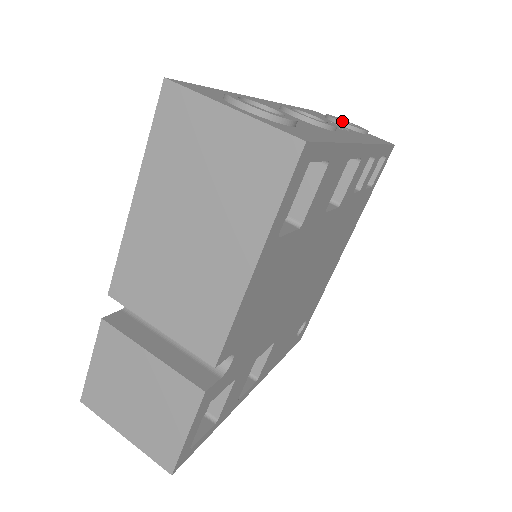
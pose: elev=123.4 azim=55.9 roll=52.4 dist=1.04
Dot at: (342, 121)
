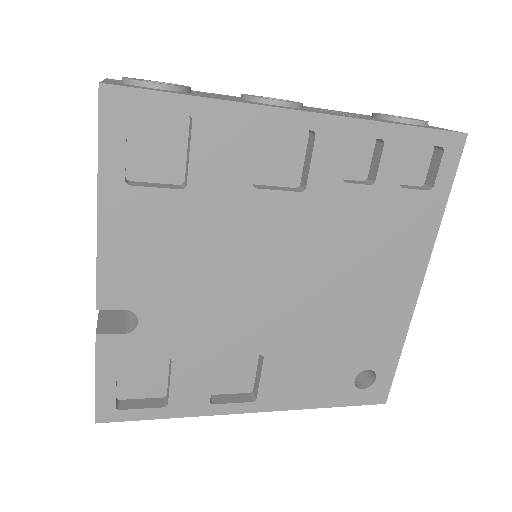
Dot at: (382, 114)
